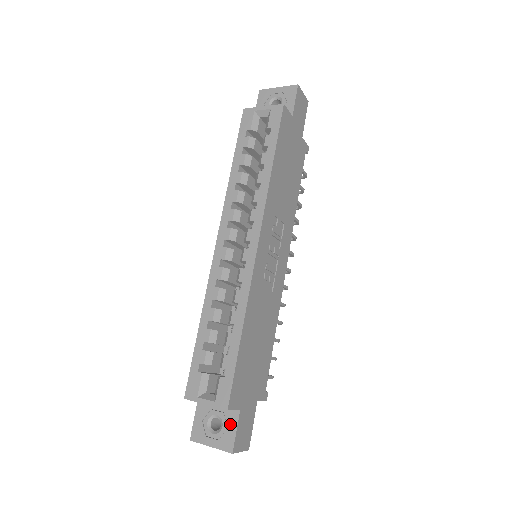
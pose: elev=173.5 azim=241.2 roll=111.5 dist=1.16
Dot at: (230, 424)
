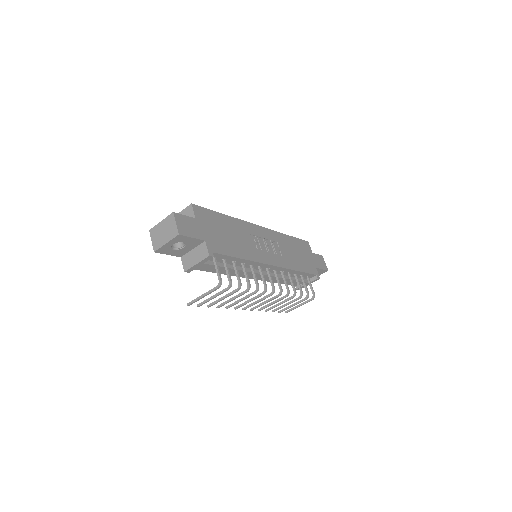
Dot at: occluded
